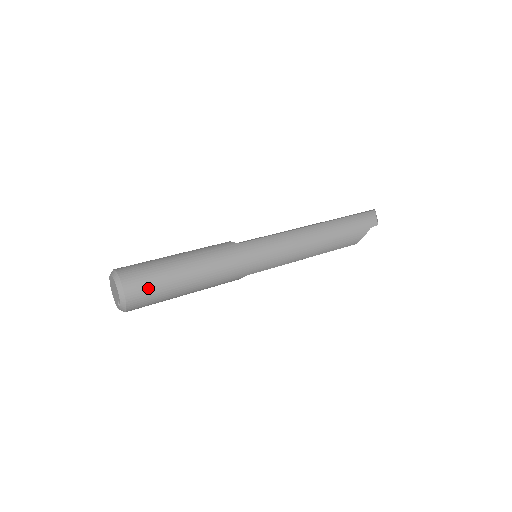
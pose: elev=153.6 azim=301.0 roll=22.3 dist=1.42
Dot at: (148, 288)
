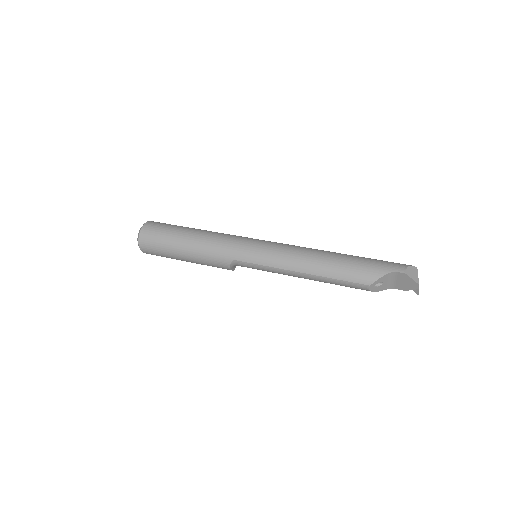
Dot at: (157, 230)
